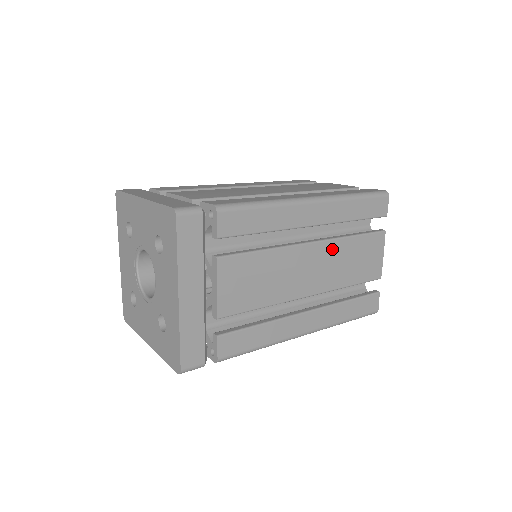
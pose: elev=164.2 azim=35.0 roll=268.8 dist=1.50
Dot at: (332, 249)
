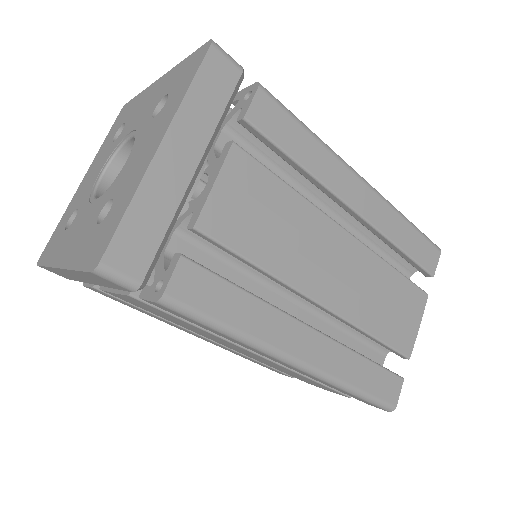
Dot at: (276, 365)
